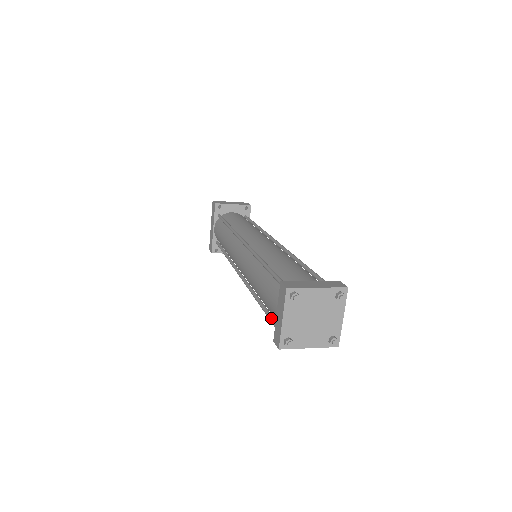
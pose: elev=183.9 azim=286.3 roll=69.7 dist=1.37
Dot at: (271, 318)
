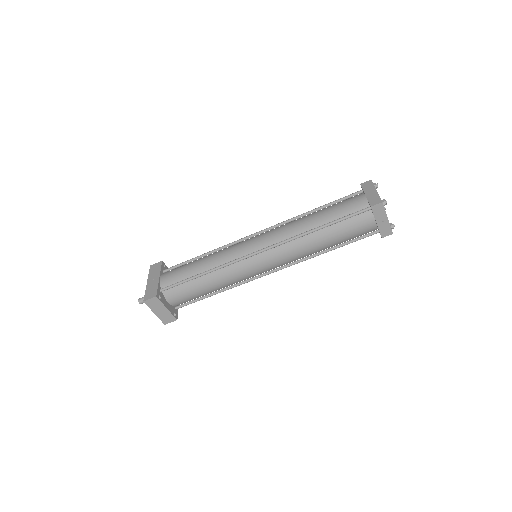
Dot at: (349, 214)
